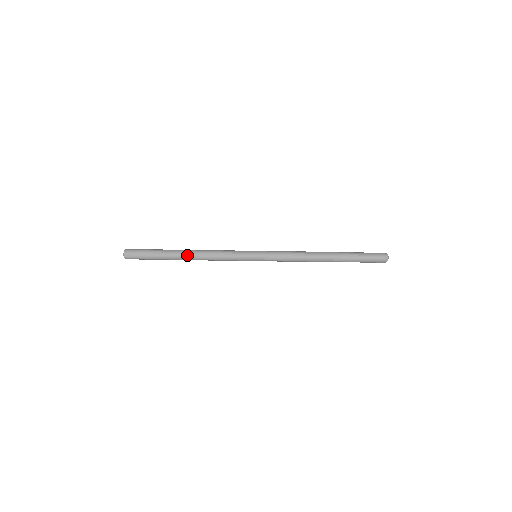
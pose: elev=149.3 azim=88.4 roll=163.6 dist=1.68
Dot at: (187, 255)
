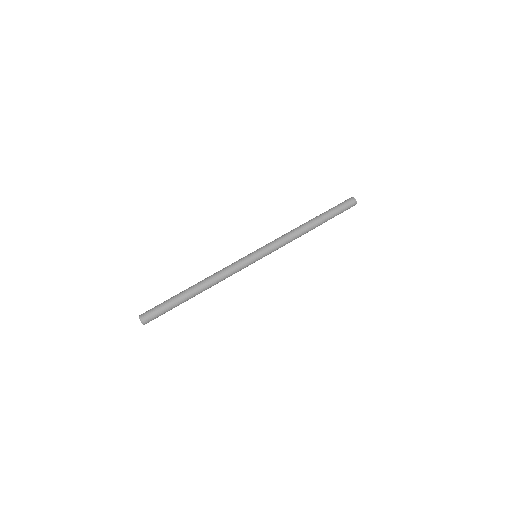
Dot at: (201, 292)
